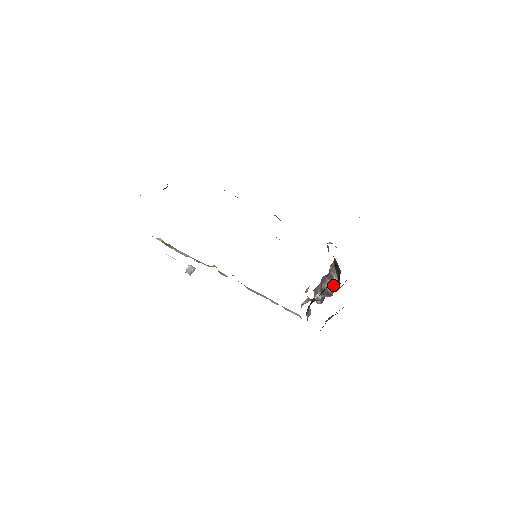
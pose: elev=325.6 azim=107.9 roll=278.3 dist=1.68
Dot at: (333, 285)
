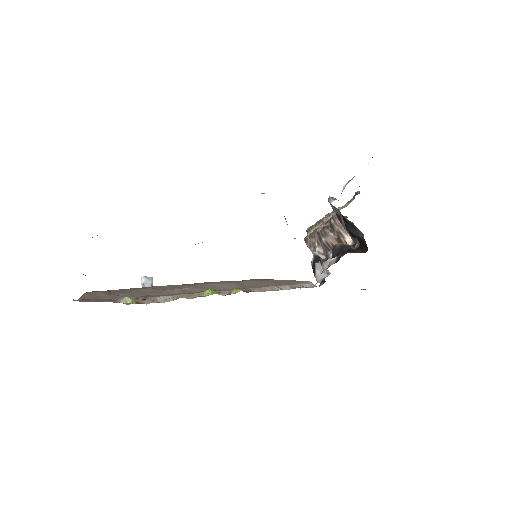
Dot at: (342, 240)
